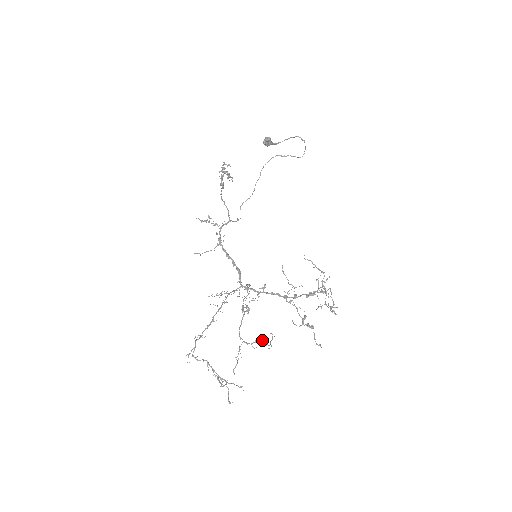
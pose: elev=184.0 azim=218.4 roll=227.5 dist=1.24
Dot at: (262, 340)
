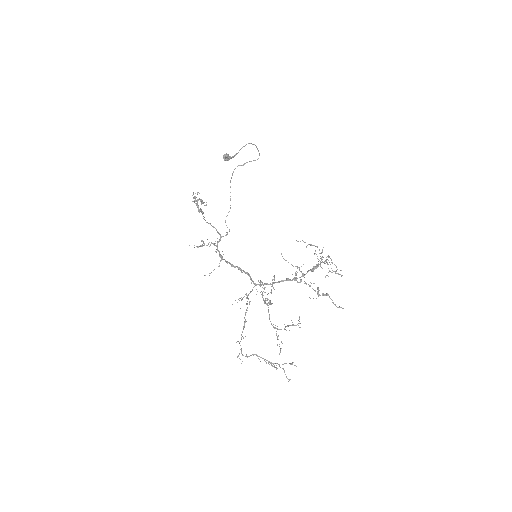
Dot at: (292, 322)
